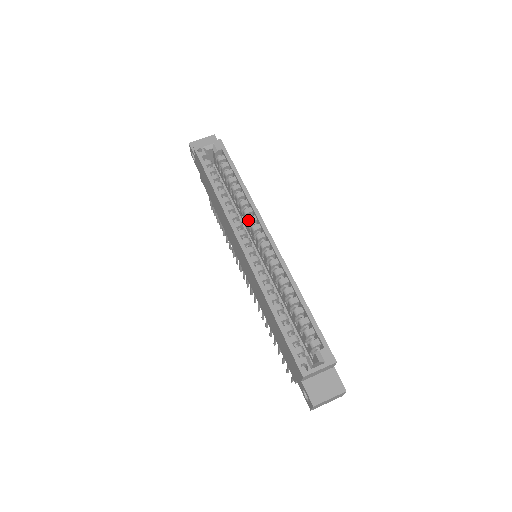
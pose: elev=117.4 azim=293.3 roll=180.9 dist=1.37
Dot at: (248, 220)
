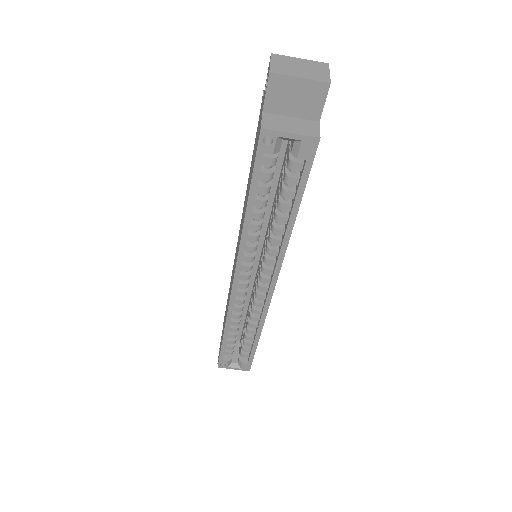
Dot at: (264, 259)
